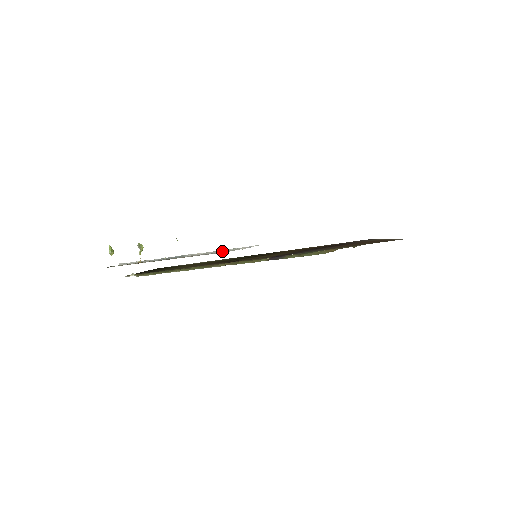
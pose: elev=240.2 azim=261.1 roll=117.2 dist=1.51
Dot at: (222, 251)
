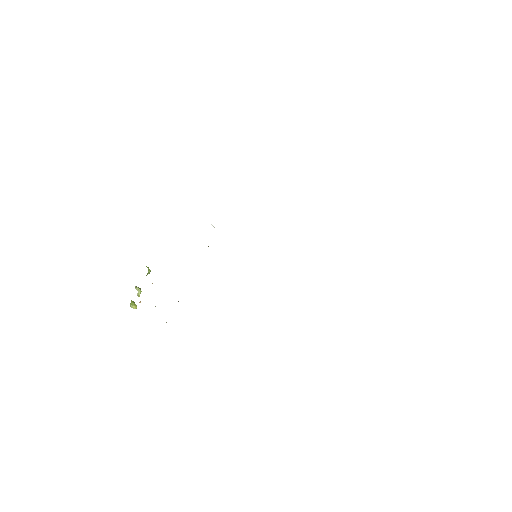
Dot at: occluded
